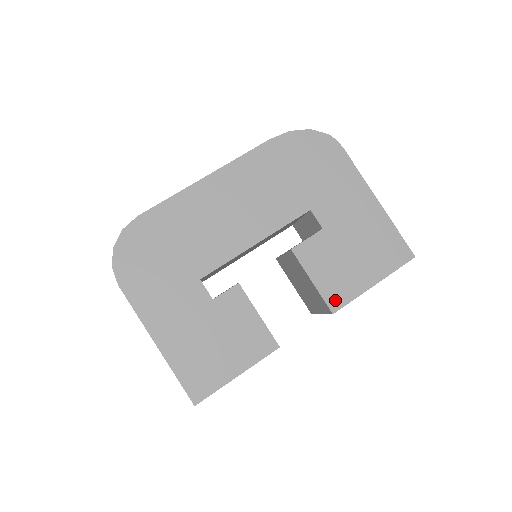
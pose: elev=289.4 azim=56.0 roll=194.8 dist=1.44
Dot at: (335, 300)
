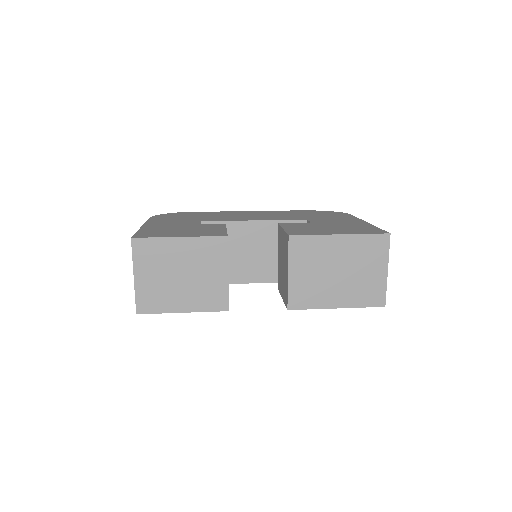
Dot at: (296, 233)
